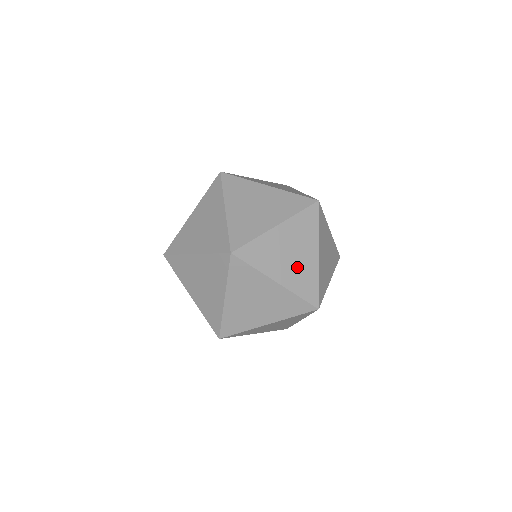
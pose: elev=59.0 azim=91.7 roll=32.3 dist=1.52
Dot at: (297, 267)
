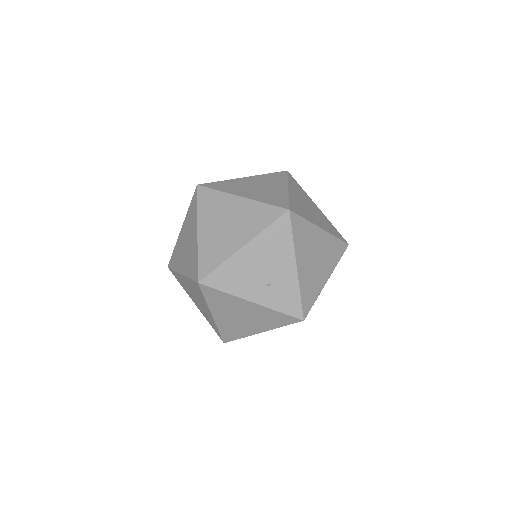
Dot at: (273, 283)
